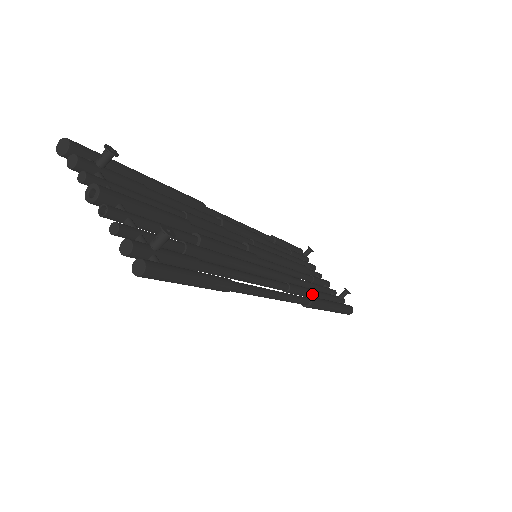
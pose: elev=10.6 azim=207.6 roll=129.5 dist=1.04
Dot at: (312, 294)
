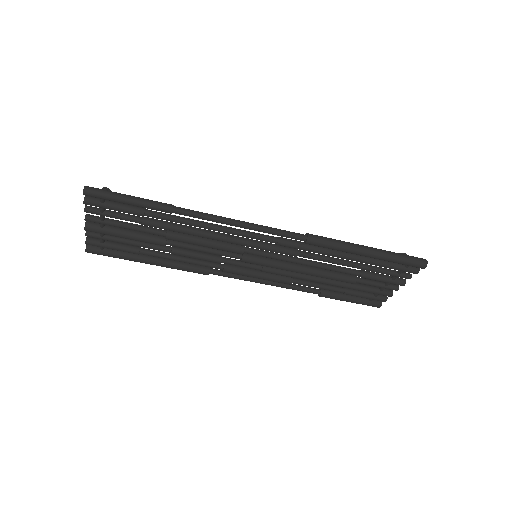
Dot at: occluded
